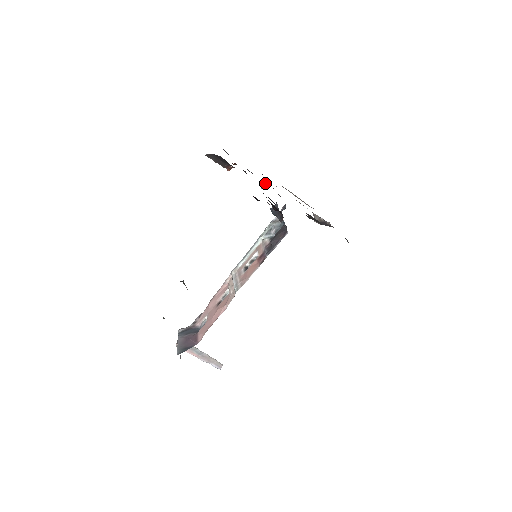
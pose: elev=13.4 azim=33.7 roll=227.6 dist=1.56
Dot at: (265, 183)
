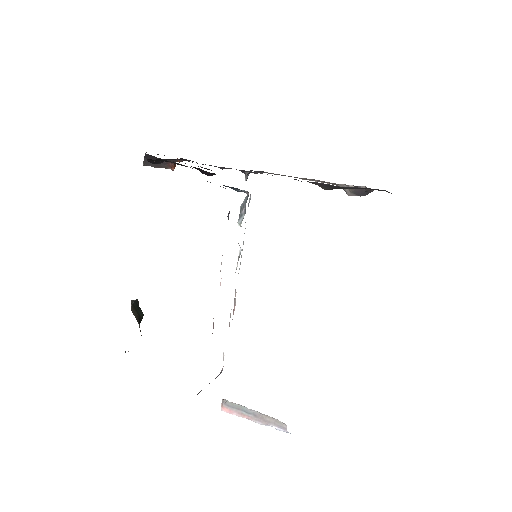
Dot at: (244, 172)
